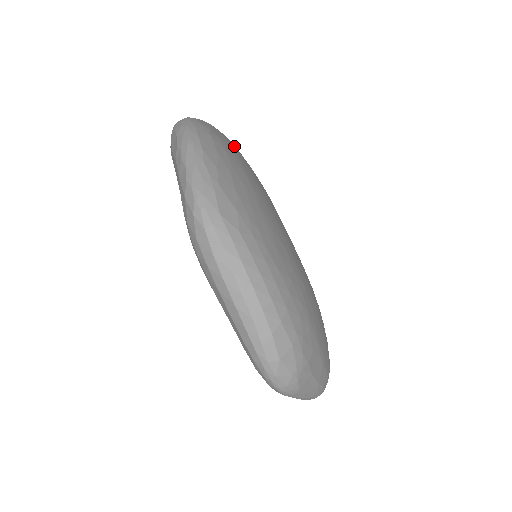
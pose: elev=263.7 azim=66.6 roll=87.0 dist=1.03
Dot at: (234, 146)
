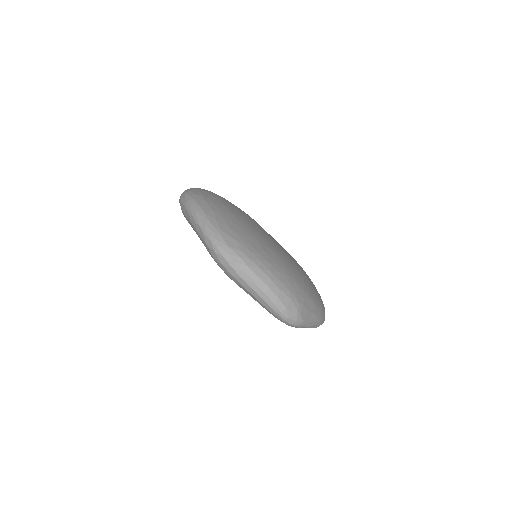
Dot at: (218, 197)
